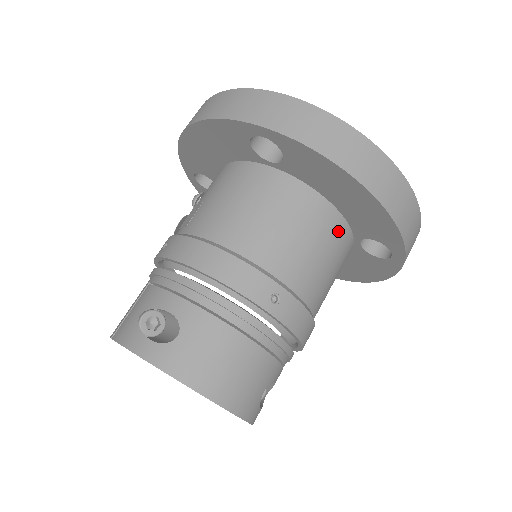
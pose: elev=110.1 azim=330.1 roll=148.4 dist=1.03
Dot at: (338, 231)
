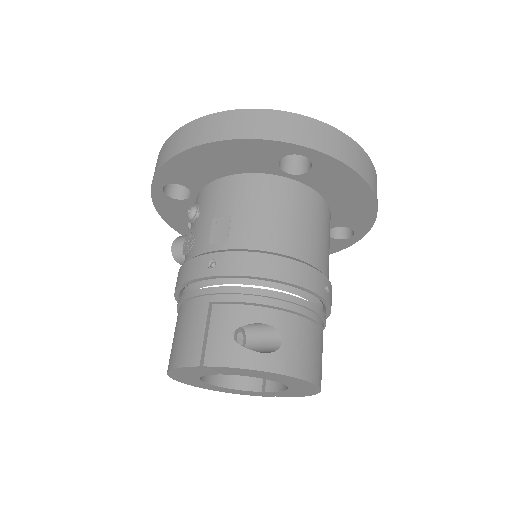
Dot at: occluded
